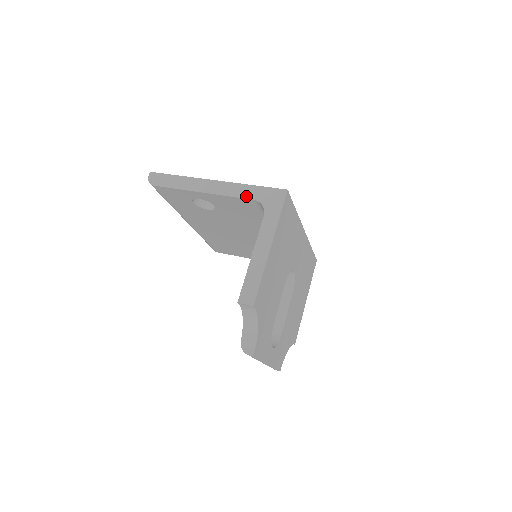
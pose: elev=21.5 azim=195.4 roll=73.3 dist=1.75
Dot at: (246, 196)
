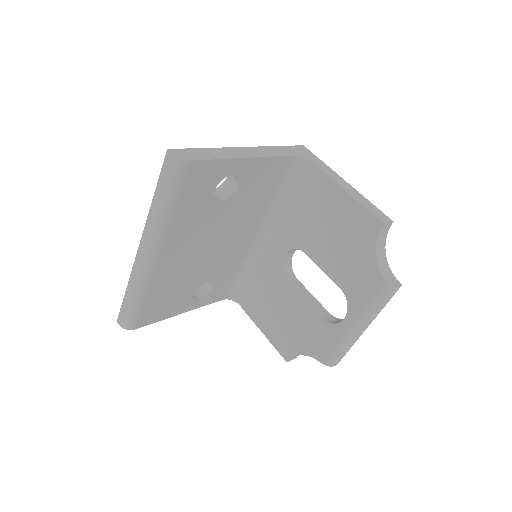
Dot at: (285, 154)
